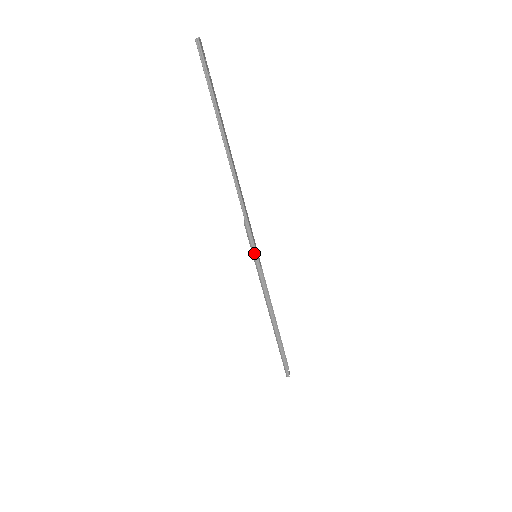
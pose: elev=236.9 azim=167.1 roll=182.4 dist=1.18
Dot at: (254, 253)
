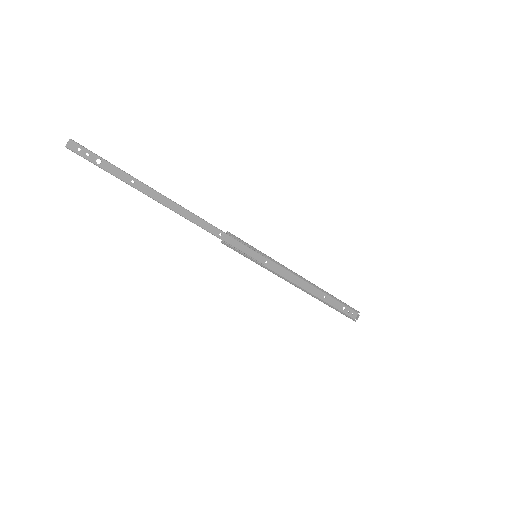
Dot at: occluded
